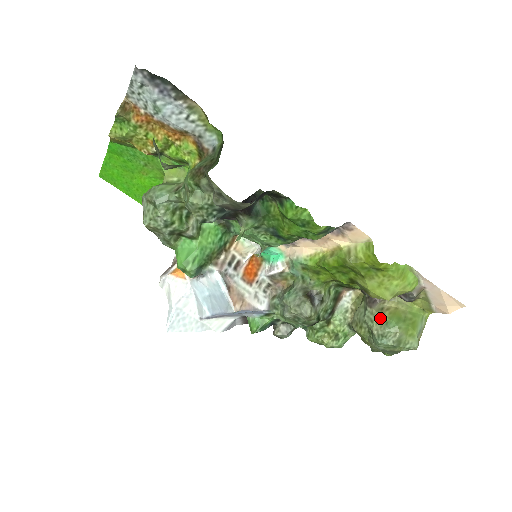
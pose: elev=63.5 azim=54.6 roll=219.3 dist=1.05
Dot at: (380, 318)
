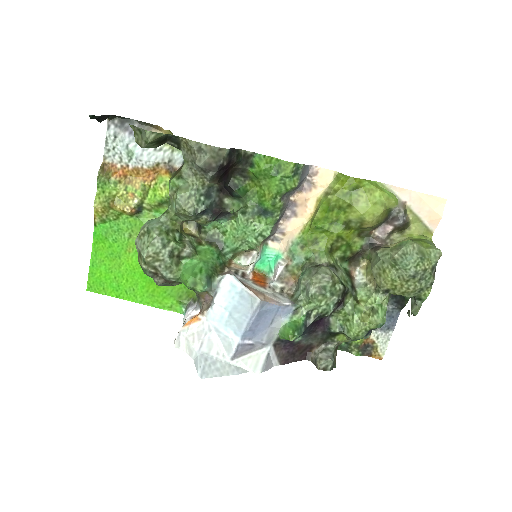
Dot at: (392, 248)
